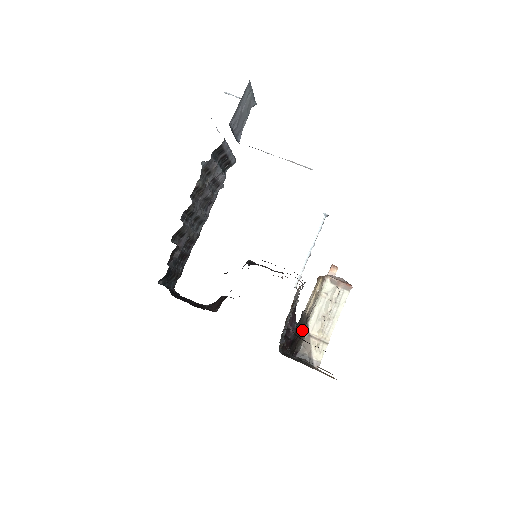
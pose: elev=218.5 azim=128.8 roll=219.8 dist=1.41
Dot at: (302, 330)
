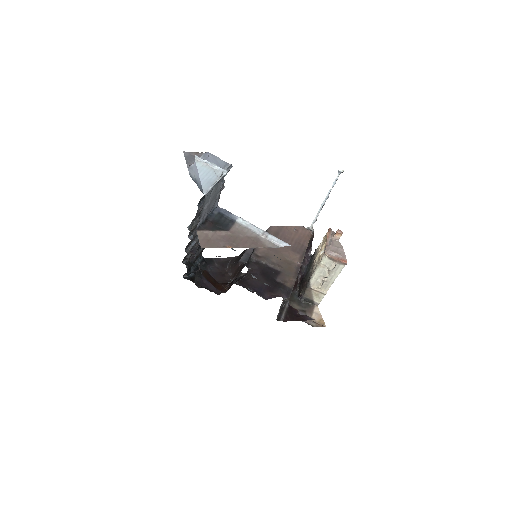
Dot at: (306, 281)
